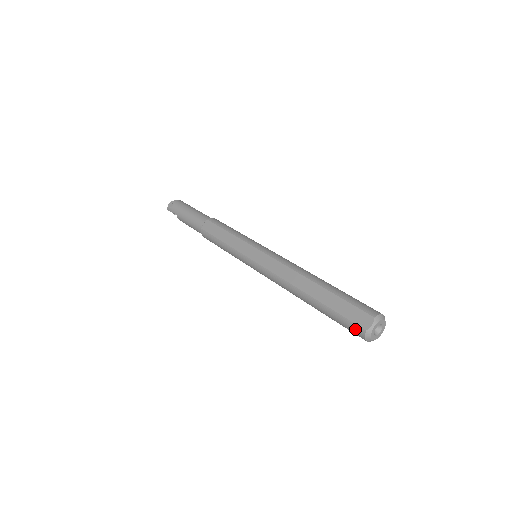
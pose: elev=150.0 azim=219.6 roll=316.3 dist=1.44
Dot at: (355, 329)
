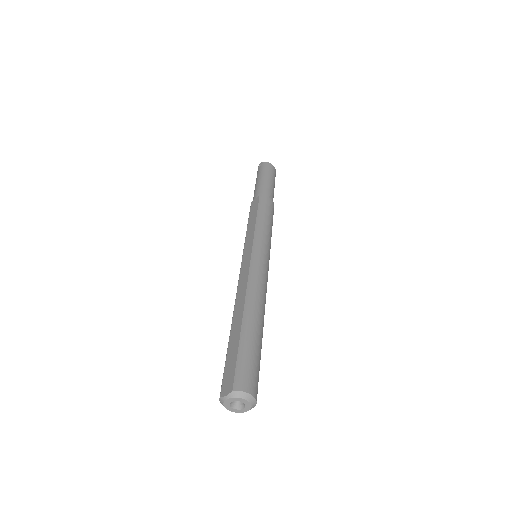
Dot at: (221, 387)
